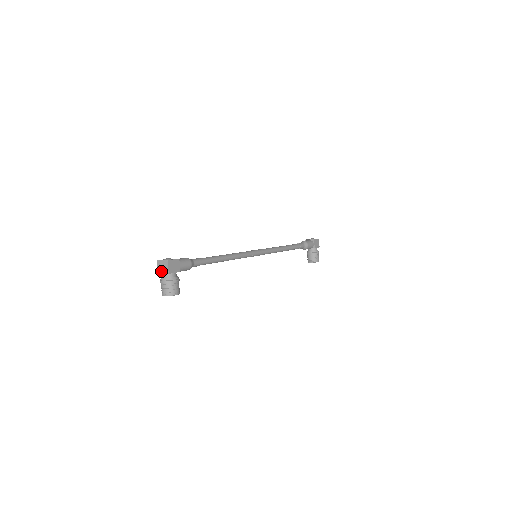
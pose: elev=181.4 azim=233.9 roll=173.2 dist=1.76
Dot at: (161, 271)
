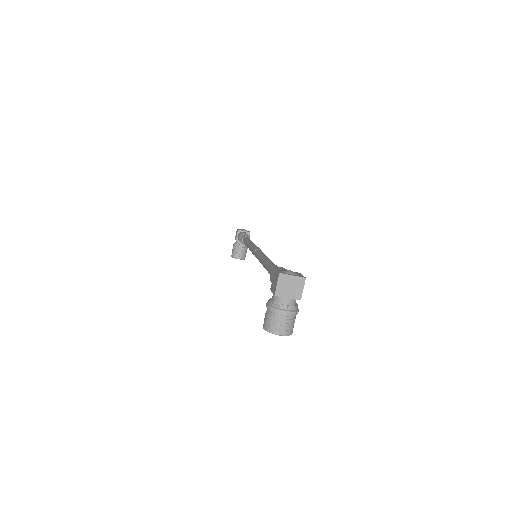
Dot at: (284, 293)
